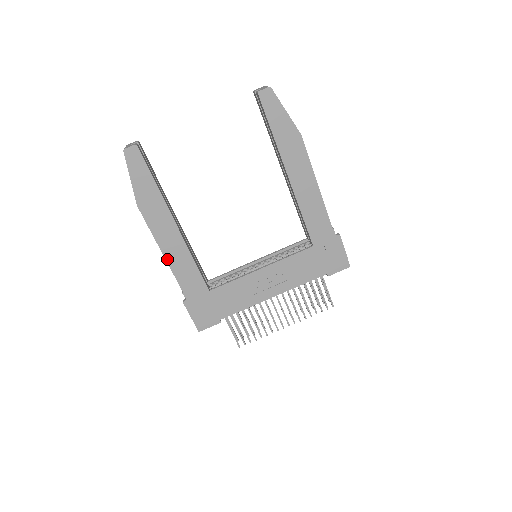
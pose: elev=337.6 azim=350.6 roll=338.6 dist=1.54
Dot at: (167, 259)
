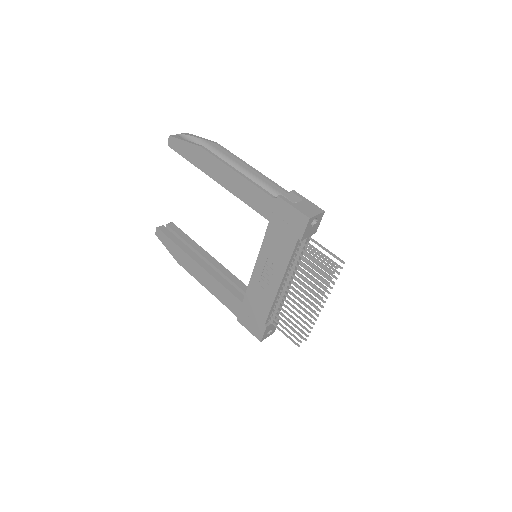
Dot at: (210, 291)
